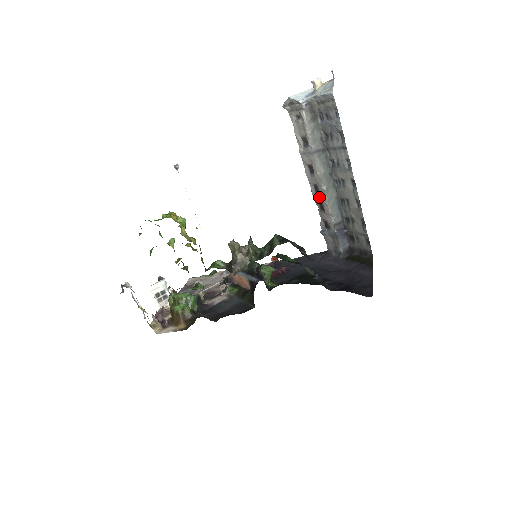
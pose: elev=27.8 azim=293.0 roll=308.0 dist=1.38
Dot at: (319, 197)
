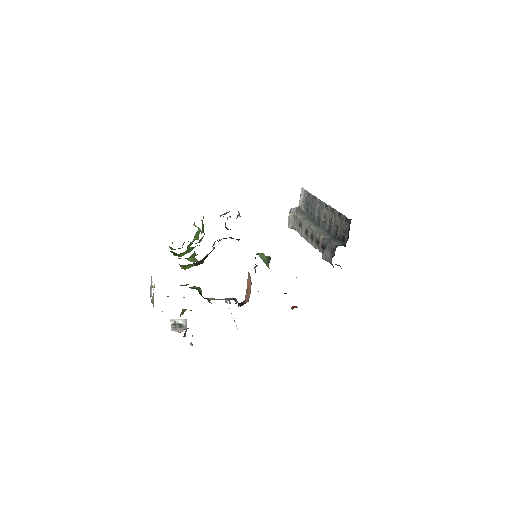
Dot at: (314, 238)
